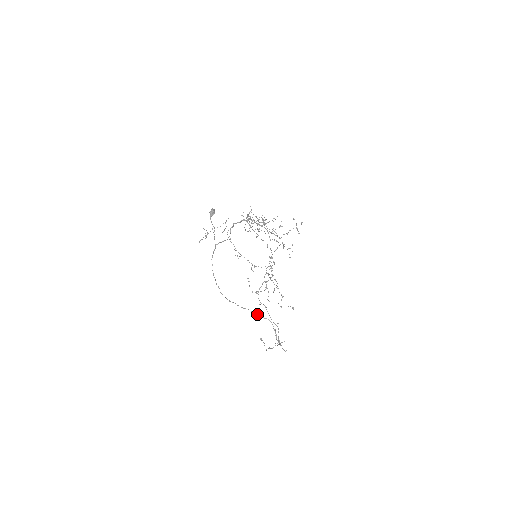
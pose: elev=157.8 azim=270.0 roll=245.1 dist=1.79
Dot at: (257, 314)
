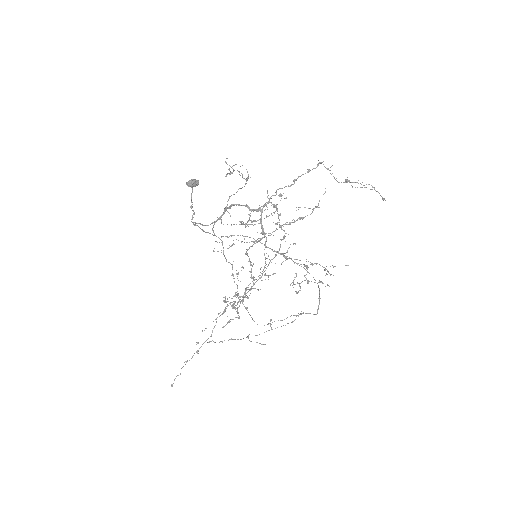
Dot at: (303, 267)
